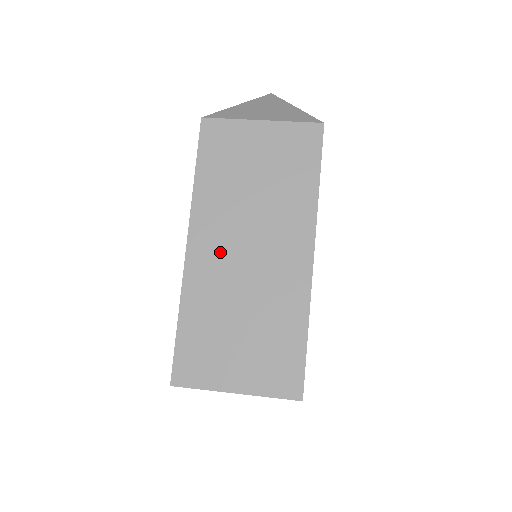
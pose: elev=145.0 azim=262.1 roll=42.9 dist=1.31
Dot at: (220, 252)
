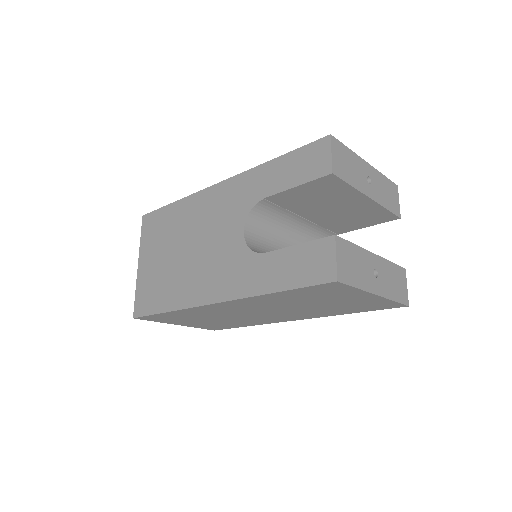
Dot at: occluded
